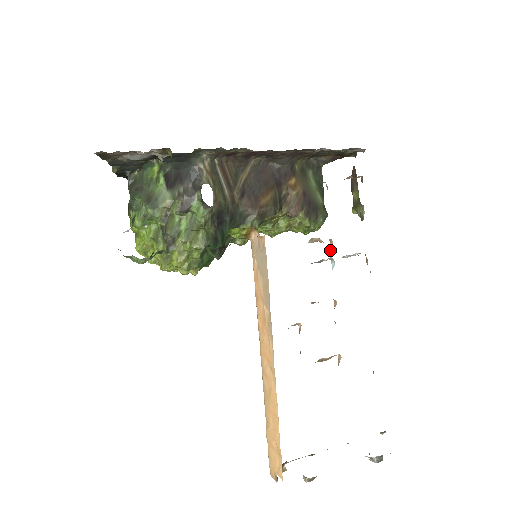
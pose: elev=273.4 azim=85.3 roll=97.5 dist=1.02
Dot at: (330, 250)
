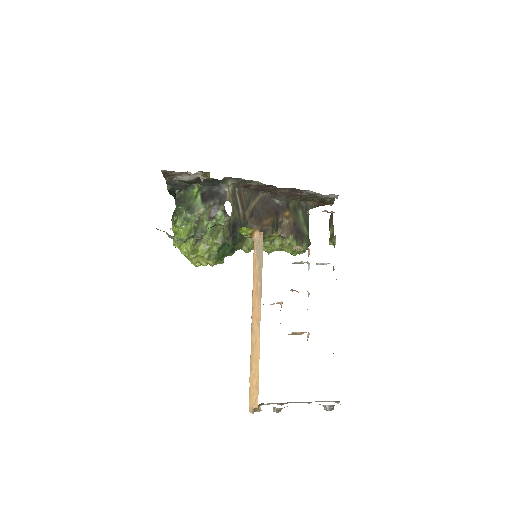
Dot at: occluded
